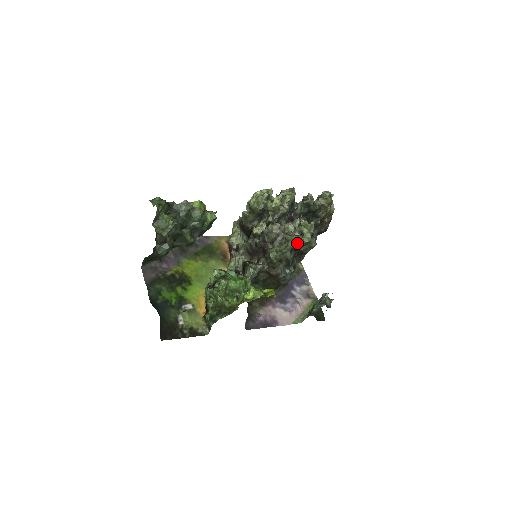
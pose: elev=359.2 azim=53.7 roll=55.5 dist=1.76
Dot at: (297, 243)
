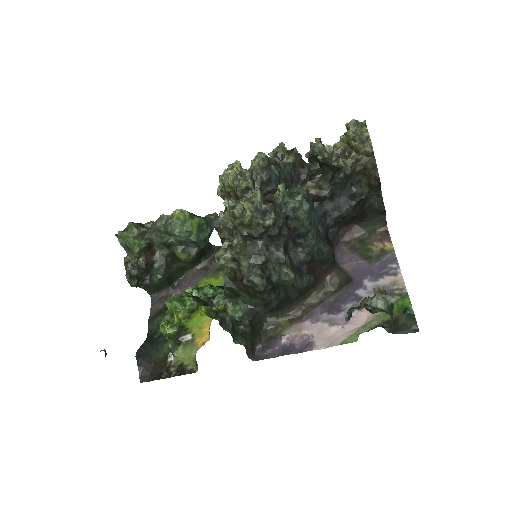
Dot at: (244, 228)
